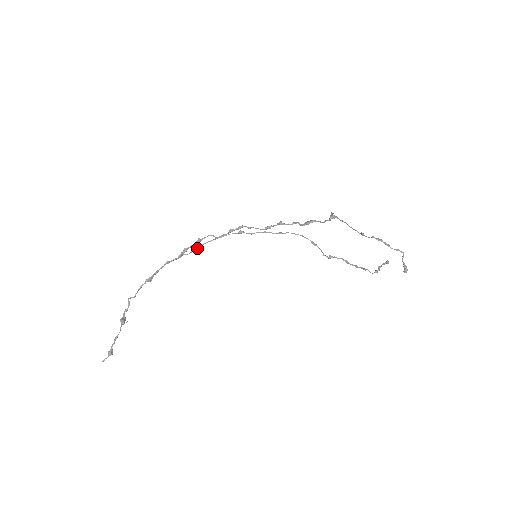
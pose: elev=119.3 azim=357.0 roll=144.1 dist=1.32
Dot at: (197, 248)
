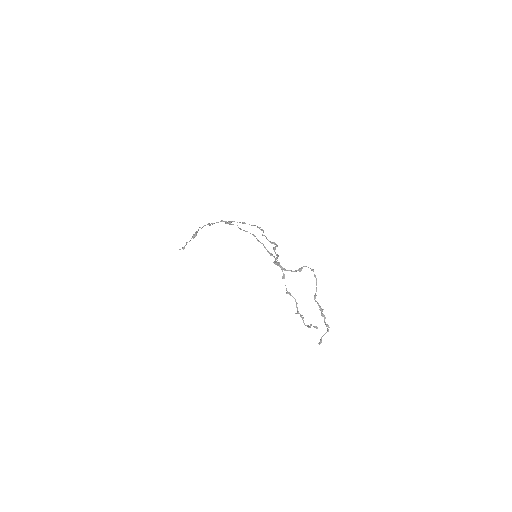
Dot at: (242, 223)
